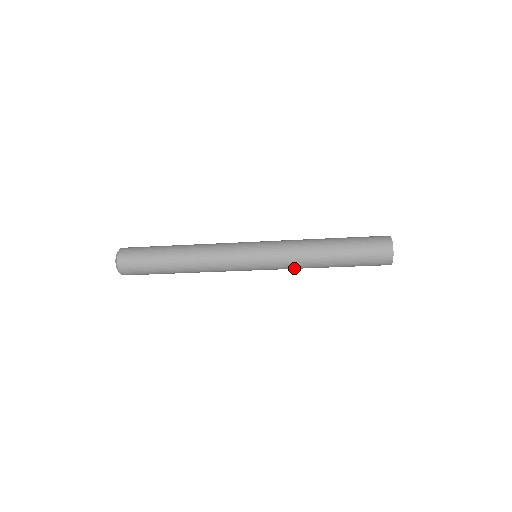
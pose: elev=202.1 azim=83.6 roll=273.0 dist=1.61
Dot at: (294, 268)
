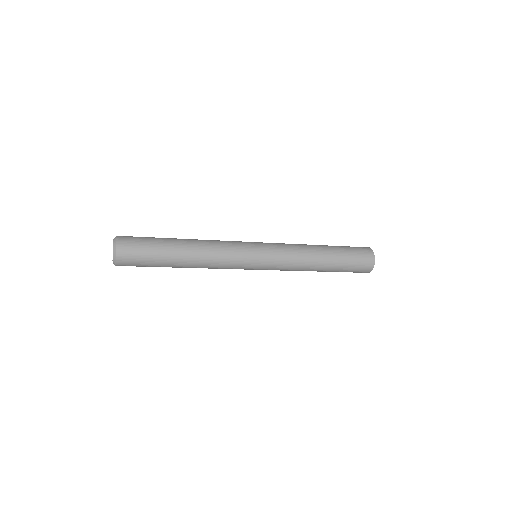
Dot at: (290, 270)
